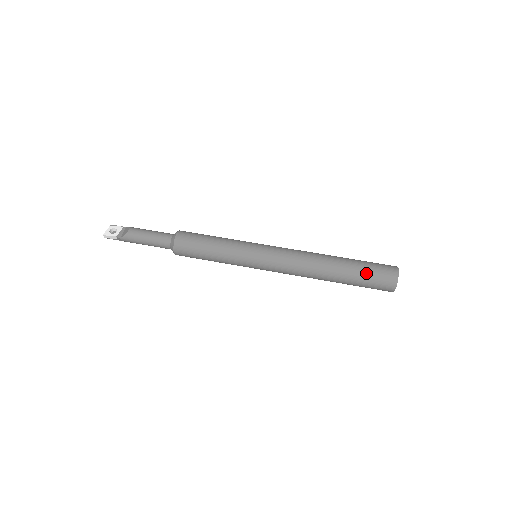
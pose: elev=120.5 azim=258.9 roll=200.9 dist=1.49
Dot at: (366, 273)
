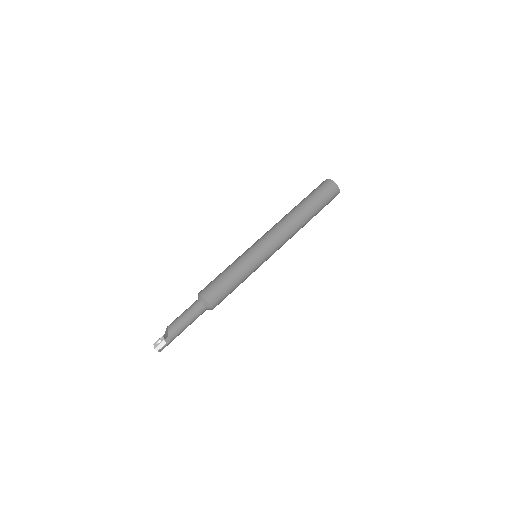
Dot at: (315, 194)
